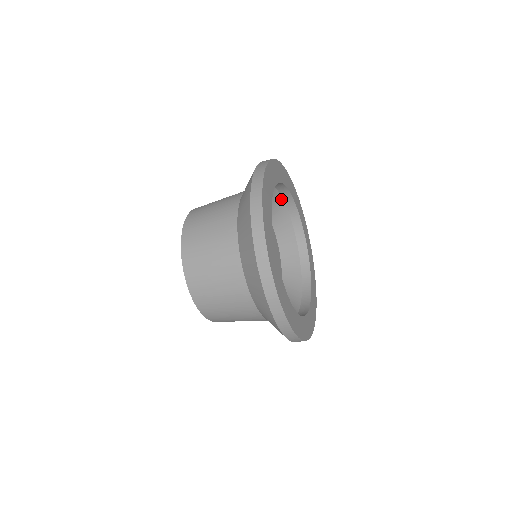
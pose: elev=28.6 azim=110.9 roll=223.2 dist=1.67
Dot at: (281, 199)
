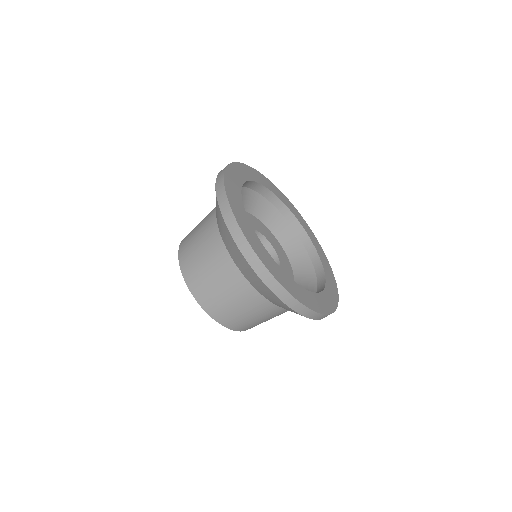
Dot at: (258, 195)
